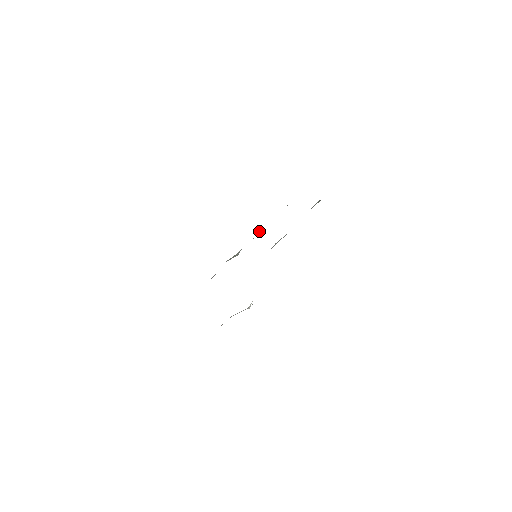
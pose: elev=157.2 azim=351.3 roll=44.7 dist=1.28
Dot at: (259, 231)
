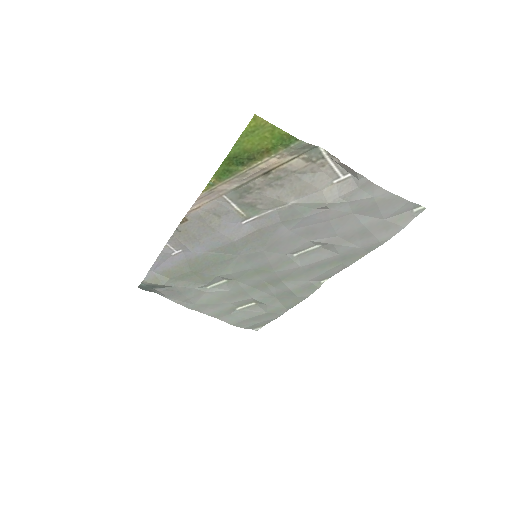
Dot at: (206, 289)
